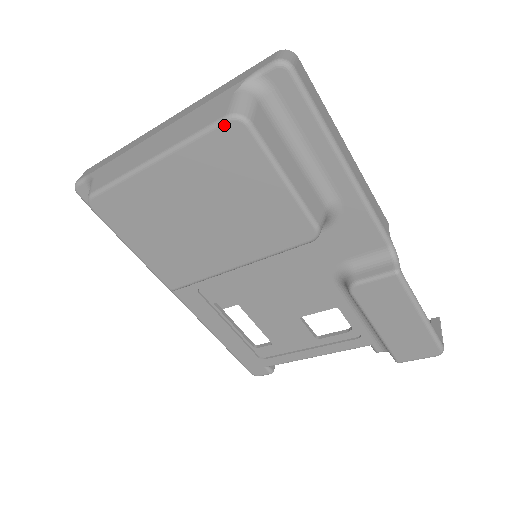
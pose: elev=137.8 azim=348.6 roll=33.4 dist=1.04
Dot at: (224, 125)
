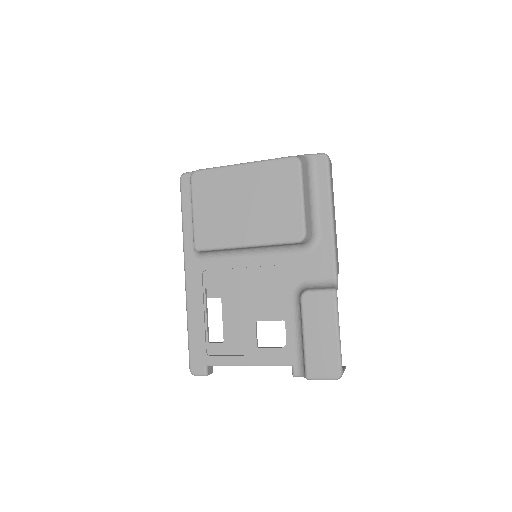
Dot at: (289, 159)
